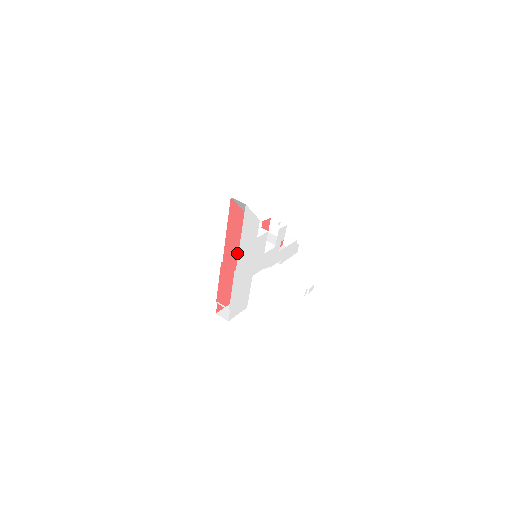
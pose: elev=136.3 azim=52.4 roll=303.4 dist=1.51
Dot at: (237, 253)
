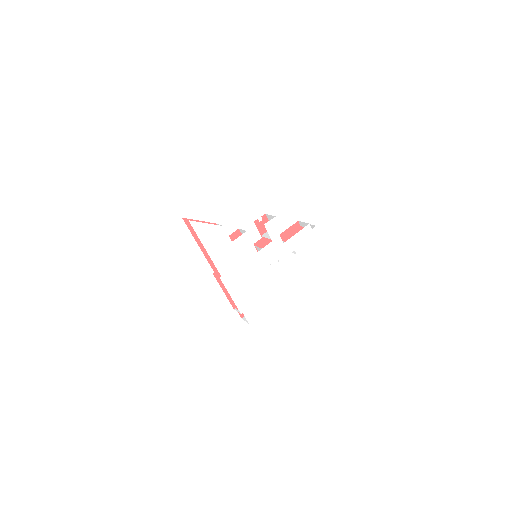
Dot at: occluded
